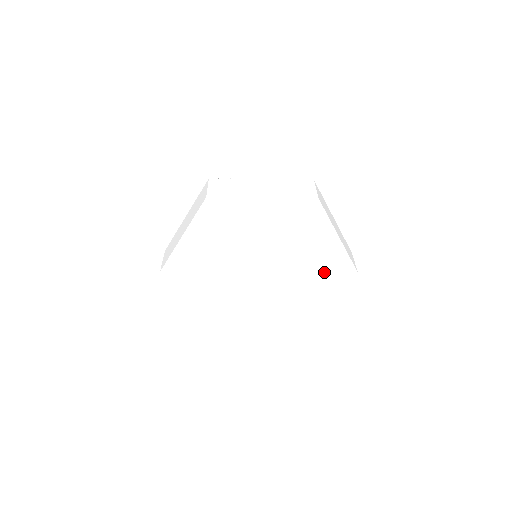
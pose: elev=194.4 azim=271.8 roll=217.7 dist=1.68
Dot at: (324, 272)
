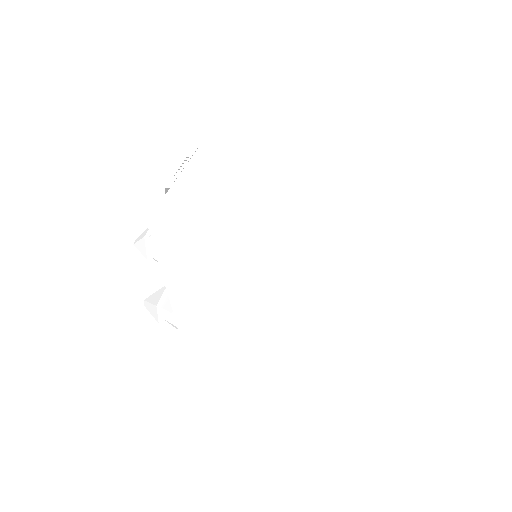
Dot at: (341, 263)
